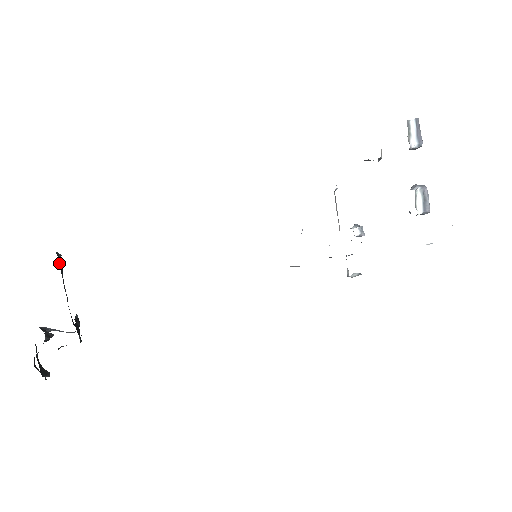
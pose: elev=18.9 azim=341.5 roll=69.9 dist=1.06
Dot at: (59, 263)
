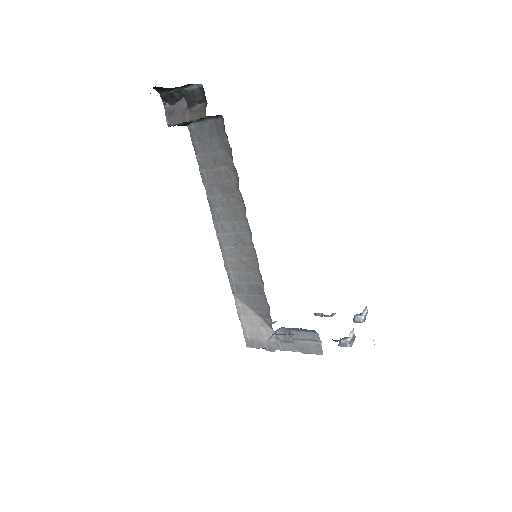
Dot at: occluded
